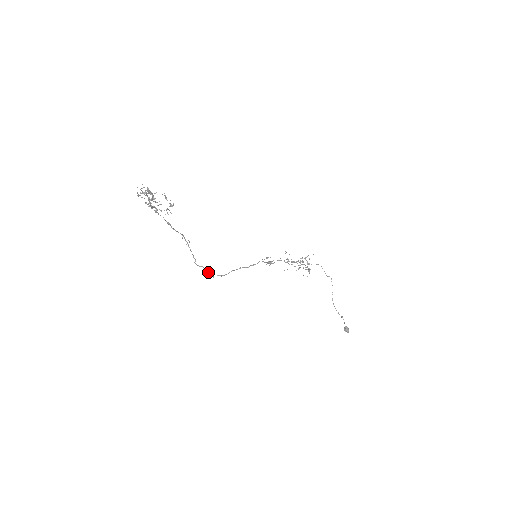
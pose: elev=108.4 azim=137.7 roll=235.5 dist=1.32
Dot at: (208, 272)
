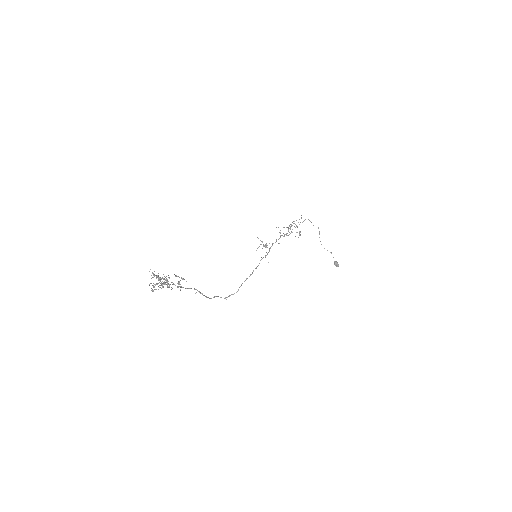
Dot at: (221, 297)
